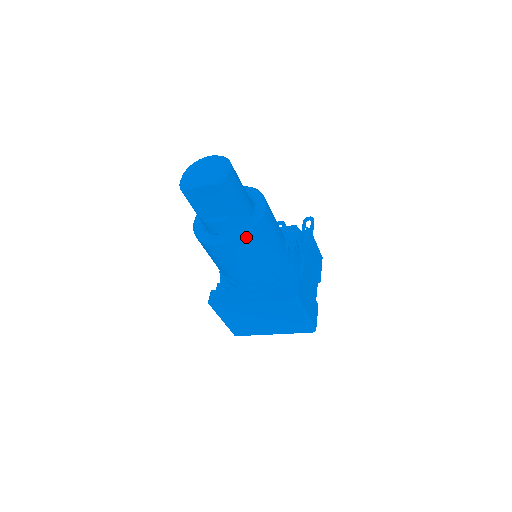
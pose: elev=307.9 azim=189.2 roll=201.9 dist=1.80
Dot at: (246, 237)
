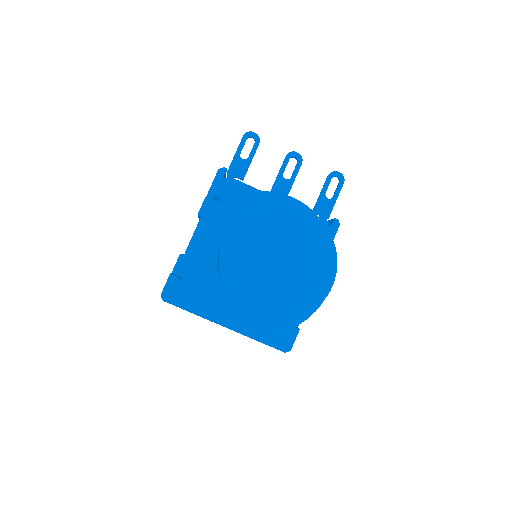
Dot at: (281, 330)
